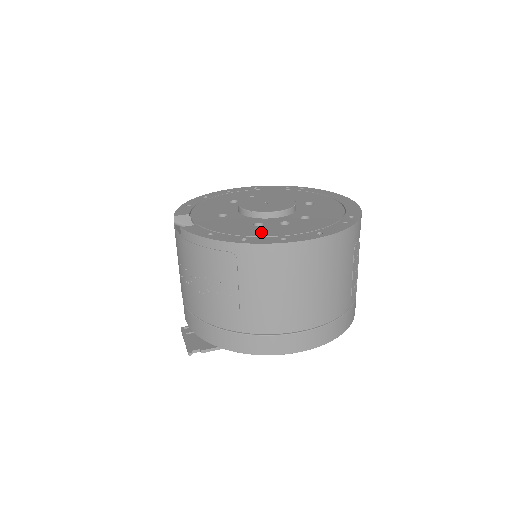
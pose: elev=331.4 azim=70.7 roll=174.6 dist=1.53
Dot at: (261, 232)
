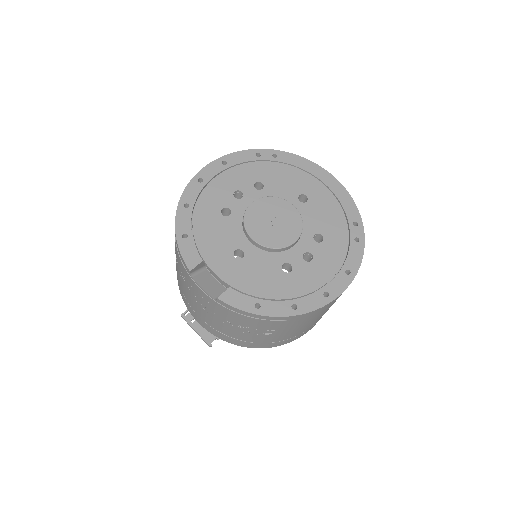
Dot at: (300, 286)
